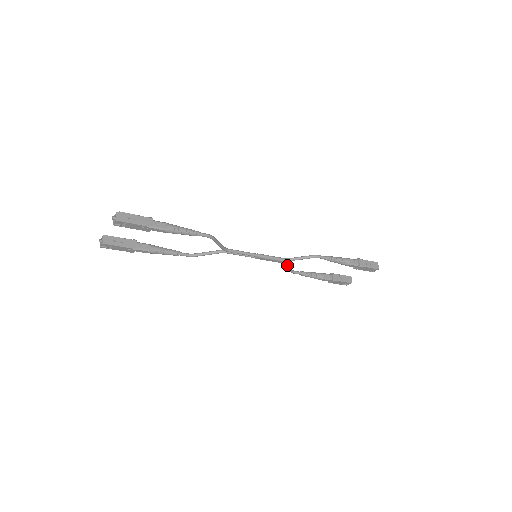
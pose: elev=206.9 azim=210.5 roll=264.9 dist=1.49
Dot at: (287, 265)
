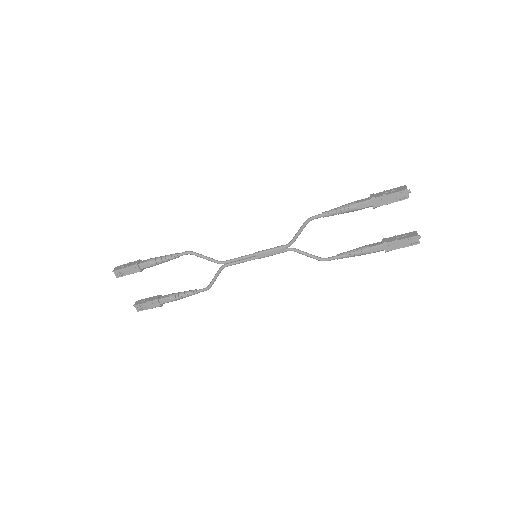
Dot at: (302, 252)
